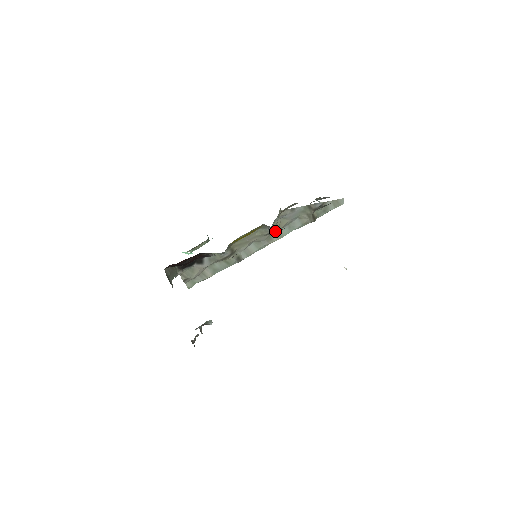
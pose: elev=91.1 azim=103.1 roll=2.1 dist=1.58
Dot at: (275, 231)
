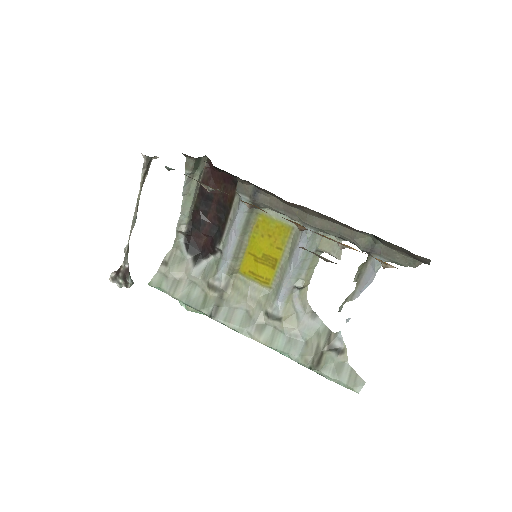
Dot at: (273, 328)
